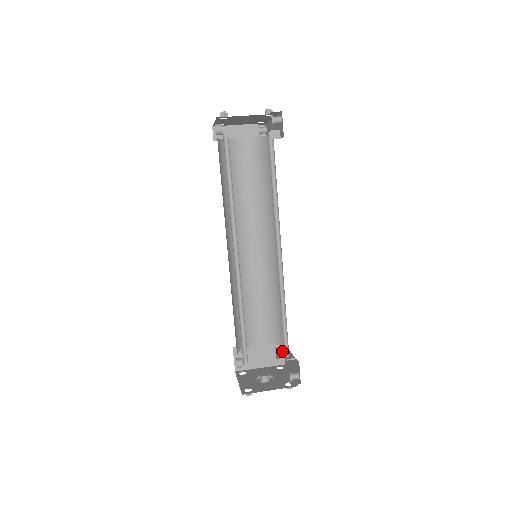
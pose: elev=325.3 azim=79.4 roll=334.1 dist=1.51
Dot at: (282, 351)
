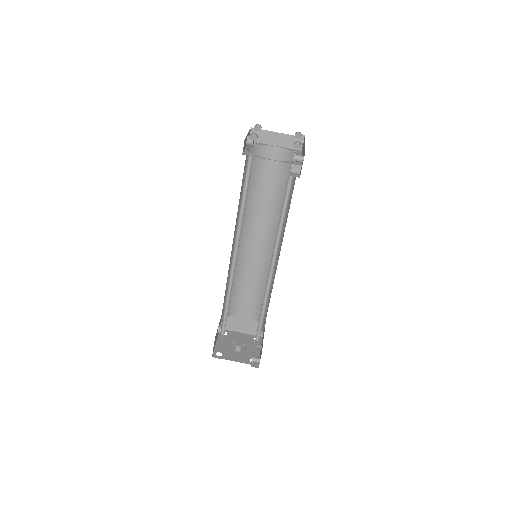
Dot at: occluded
